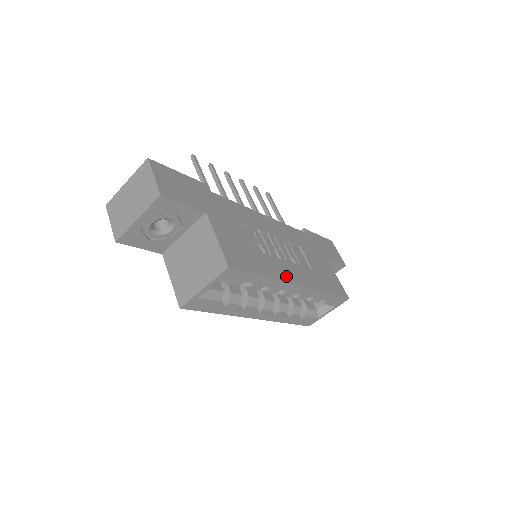
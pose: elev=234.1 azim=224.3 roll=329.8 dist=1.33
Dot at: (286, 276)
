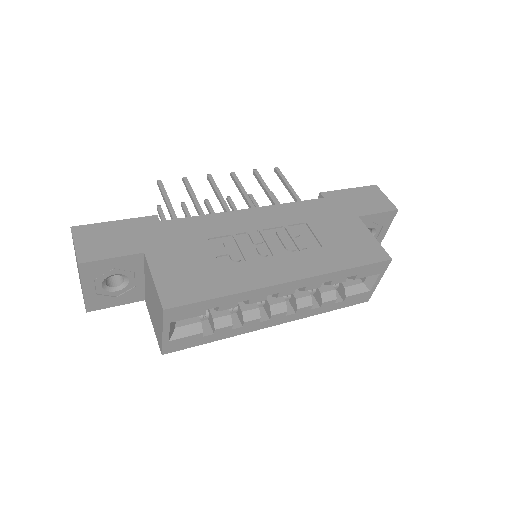
Dot at: (266, 279)
